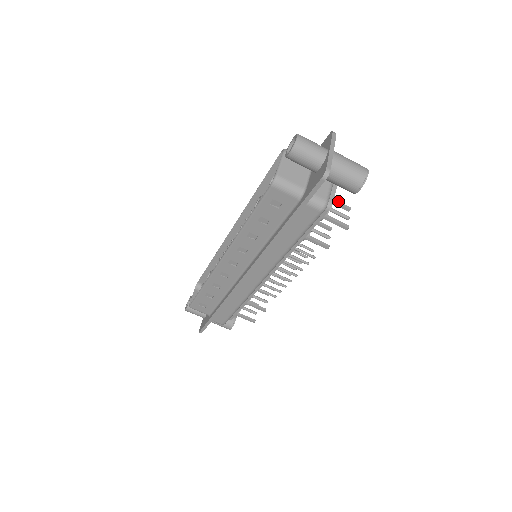
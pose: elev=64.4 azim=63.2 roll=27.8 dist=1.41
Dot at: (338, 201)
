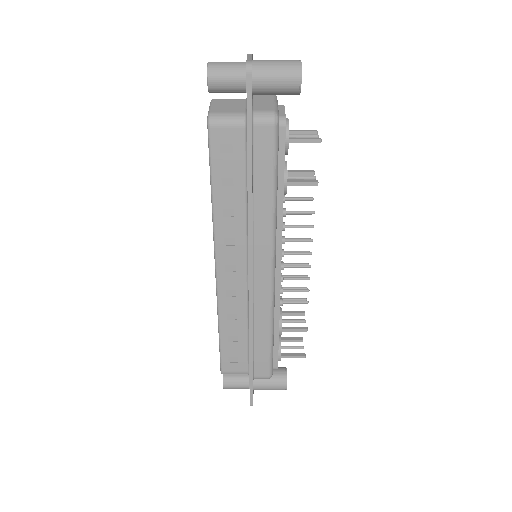
Dot at: (299, 130)
